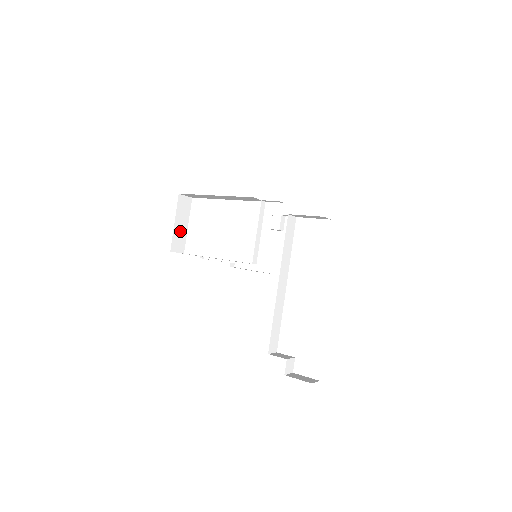
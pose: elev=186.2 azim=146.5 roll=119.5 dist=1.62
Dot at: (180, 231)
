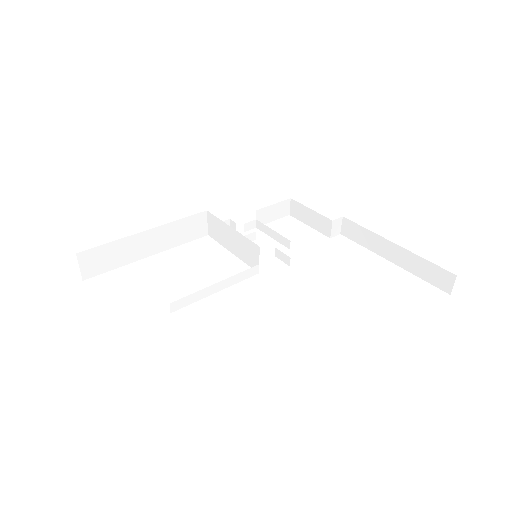
Dot at: occluded
